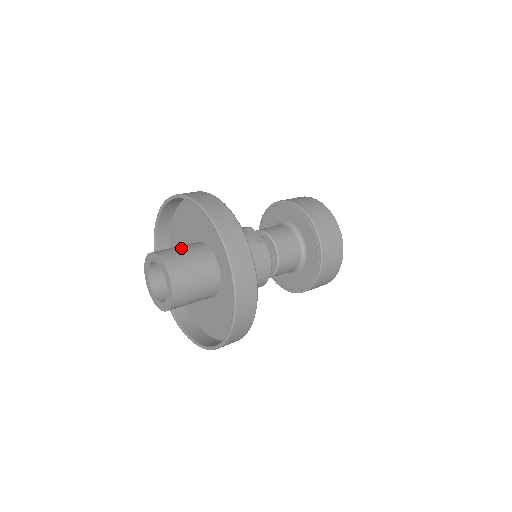
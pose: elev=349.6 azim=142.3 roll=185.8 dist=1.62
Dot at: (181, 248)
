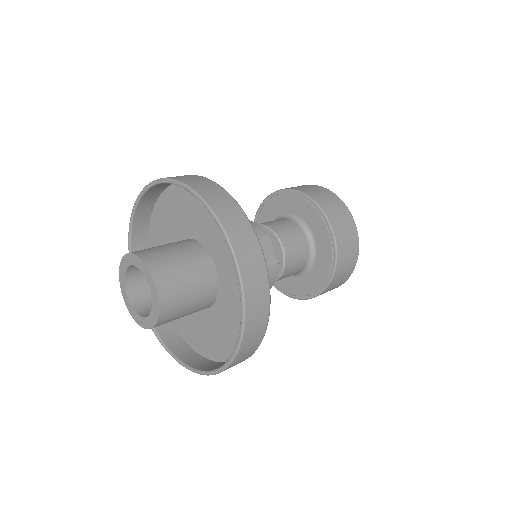
Dot at: (181, 262)
